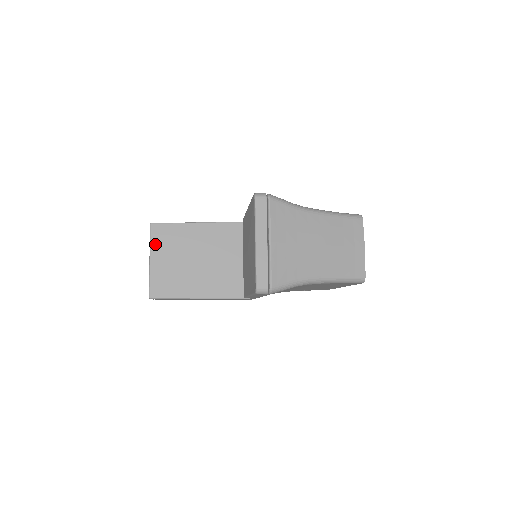
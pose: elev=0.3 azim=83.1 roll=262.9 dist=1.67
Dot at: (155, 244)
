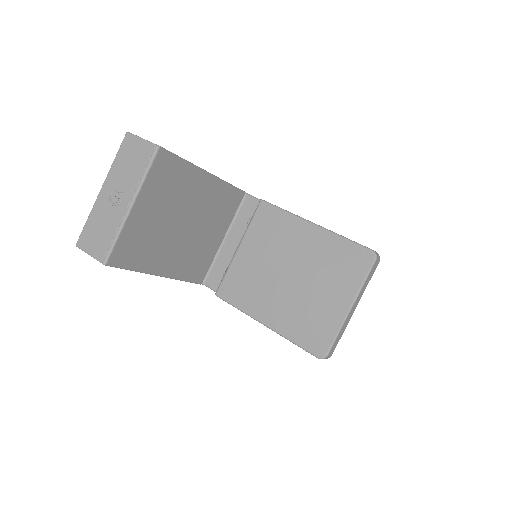
Dot at: (150, 183)
